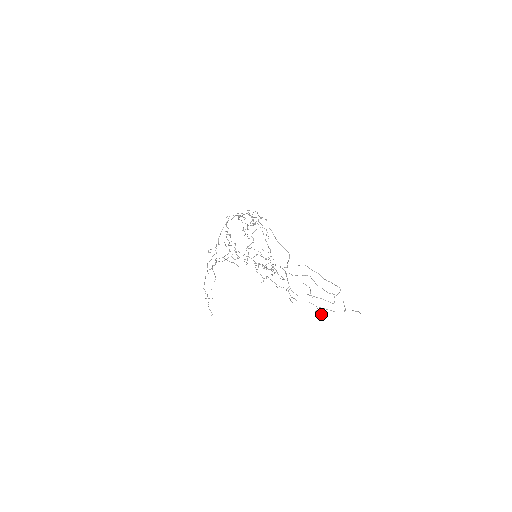
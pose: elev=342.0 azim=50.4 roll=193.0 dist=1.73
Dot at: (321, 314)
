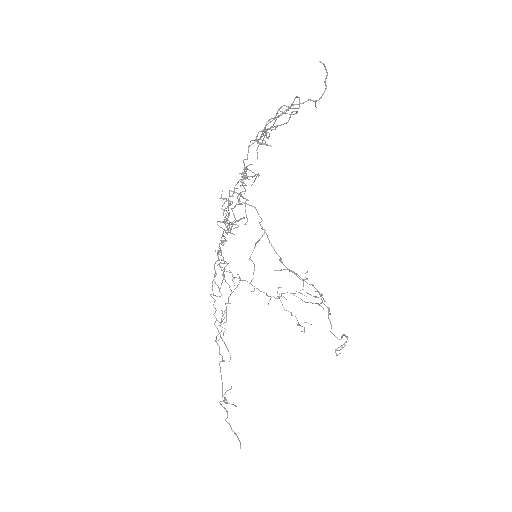
Dot at: occluded
